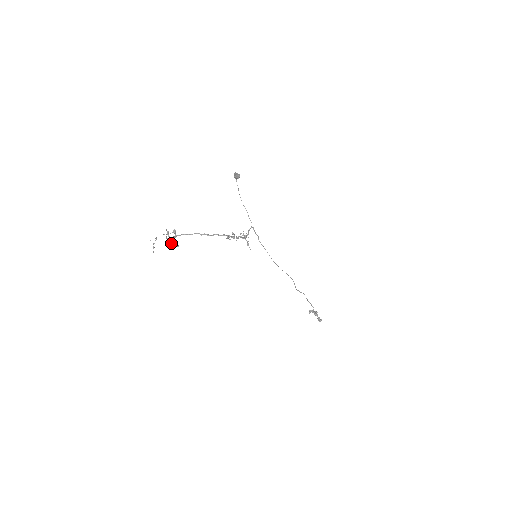
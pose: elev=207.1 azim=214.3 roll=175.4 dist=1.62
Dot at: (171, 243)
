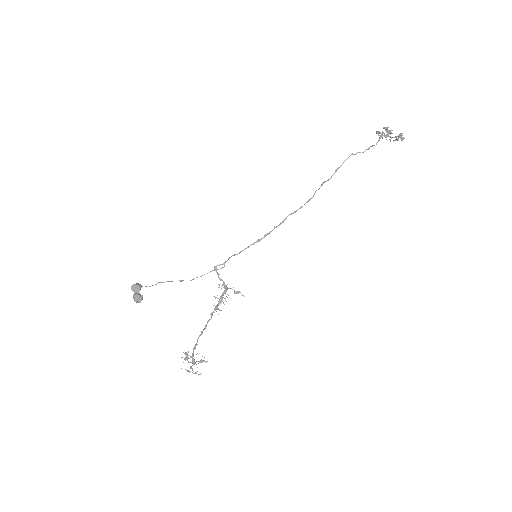
Dot at: (198, 363)
